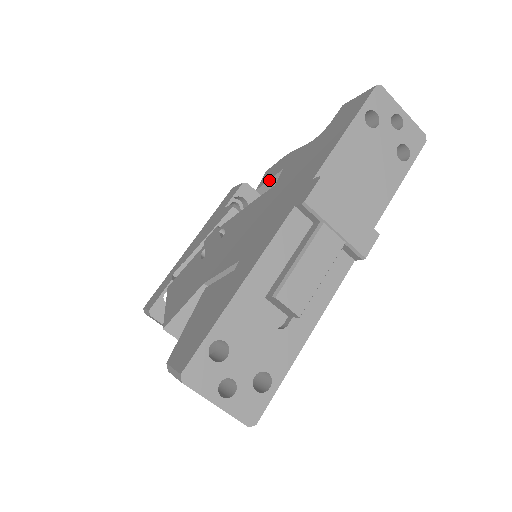
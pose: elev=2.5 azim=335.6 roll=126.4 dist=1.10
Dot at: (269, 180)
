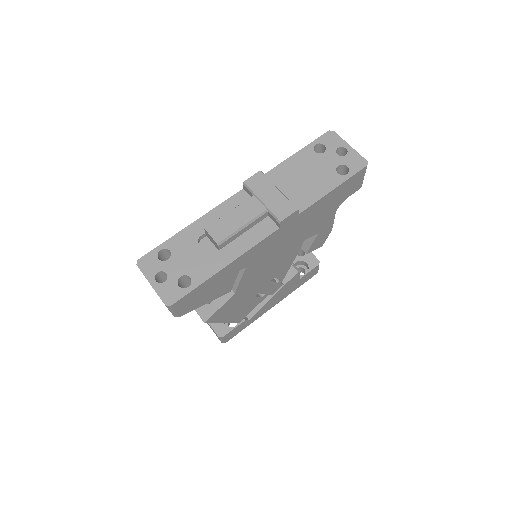
Dot at: occluded
